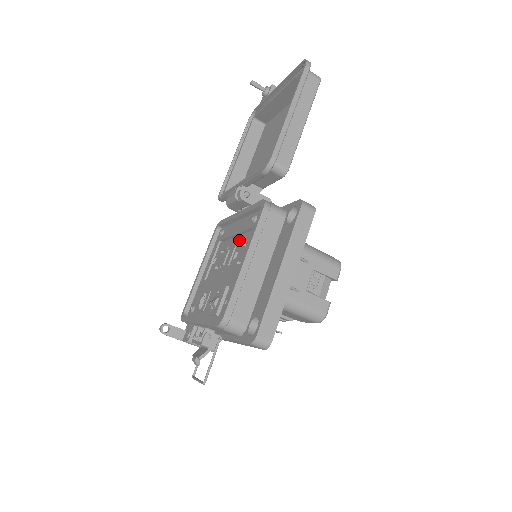
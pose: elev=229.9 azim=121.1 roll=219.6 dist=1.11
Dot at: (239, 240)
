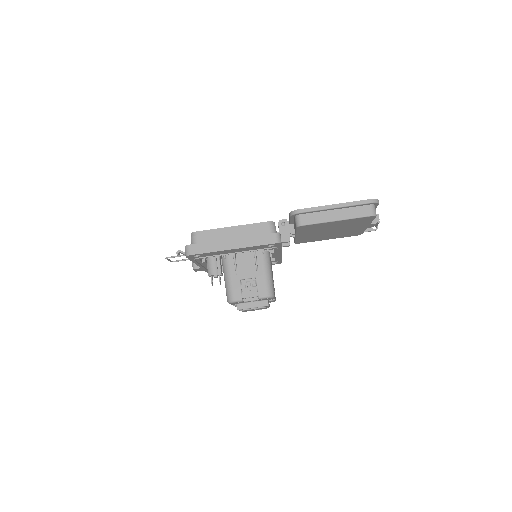
Dot at: occluded
